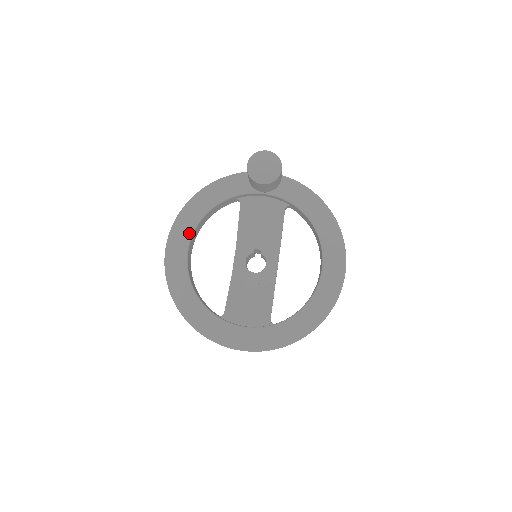
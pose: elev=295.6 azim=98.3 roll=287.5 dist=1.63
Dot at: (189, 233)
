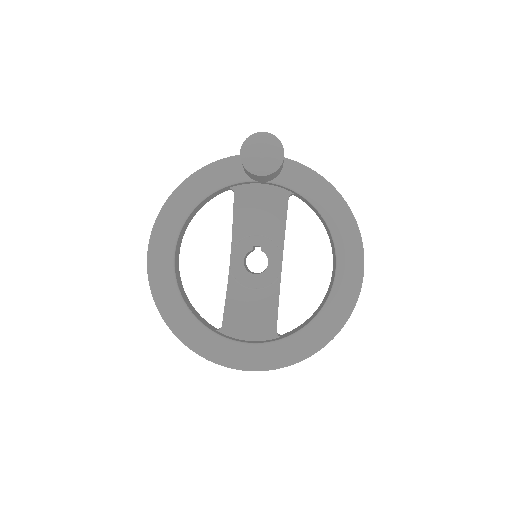
Dot at: (174, 234)
